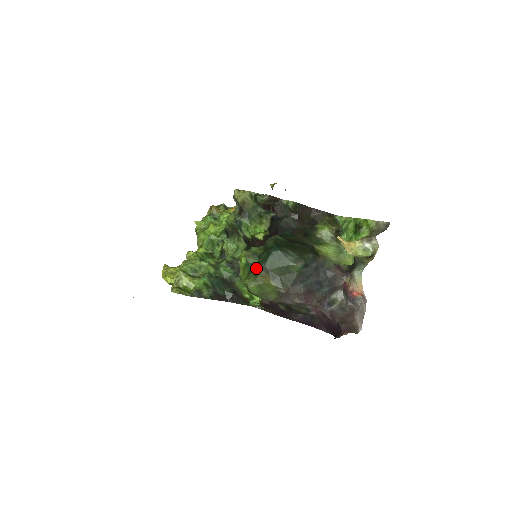
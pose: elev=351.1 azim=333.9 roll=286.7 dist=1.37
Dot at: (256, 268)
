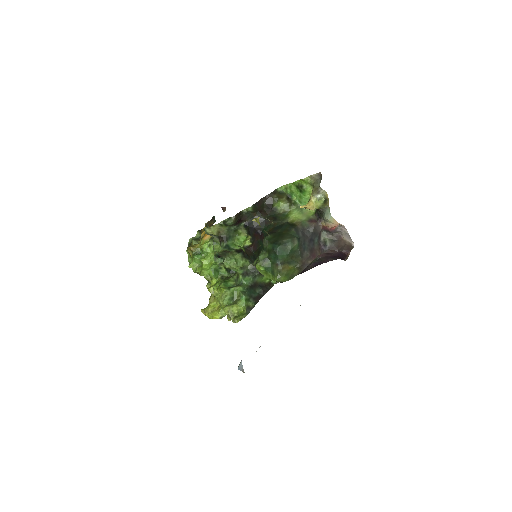
Dot at: (275, 267)
